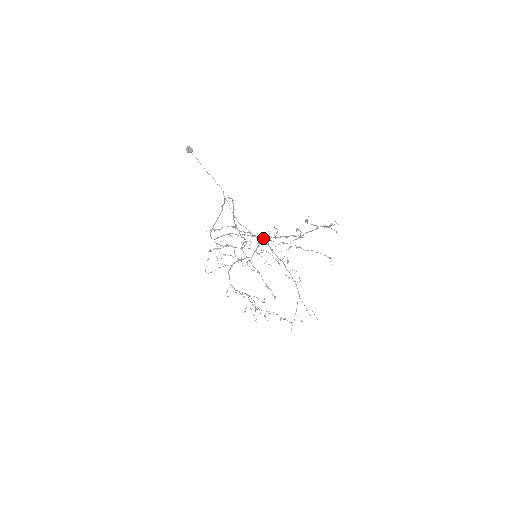
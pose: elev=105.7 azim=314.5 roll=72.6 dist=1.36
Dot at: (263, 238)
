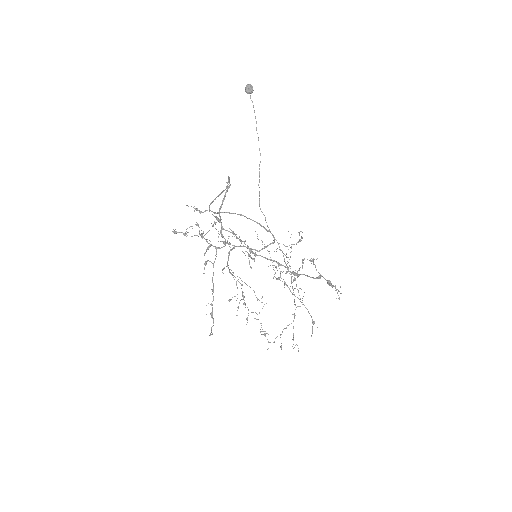
Dot at: (250, 250)
